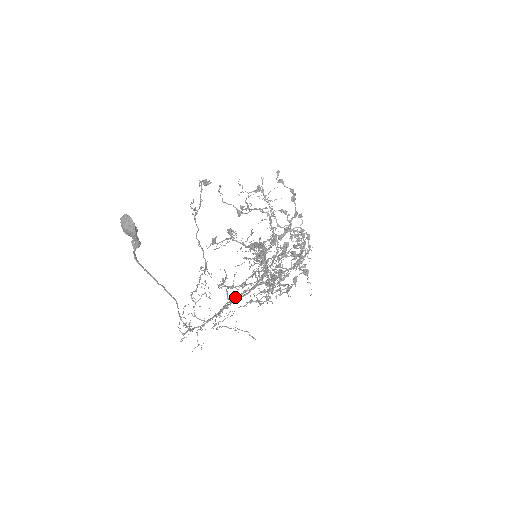
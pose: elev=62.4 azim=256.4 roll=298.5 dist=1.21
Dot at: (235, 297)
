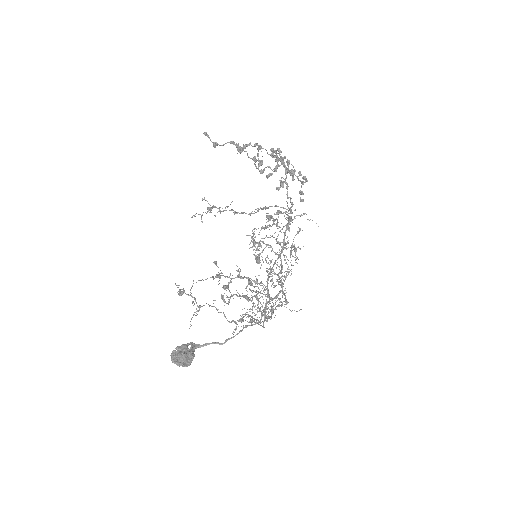
Dot at: occluded
